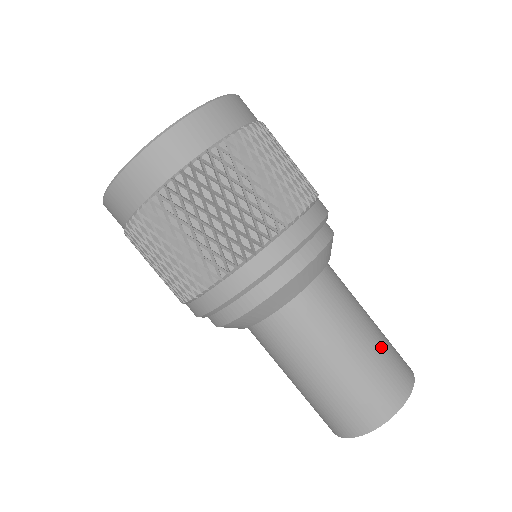
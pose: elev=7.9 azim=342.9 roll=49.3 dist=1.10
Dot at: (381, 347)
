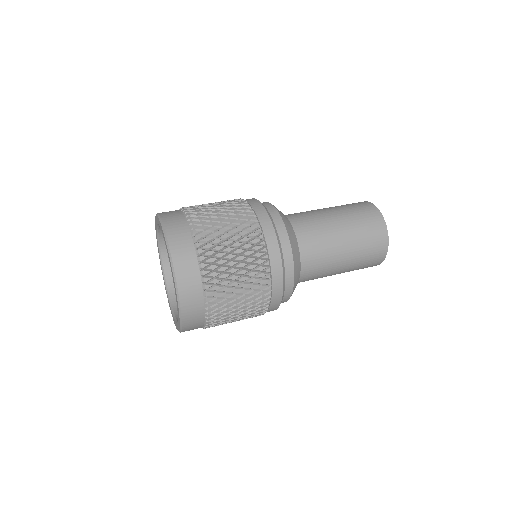
Dot at: (357, 239)
